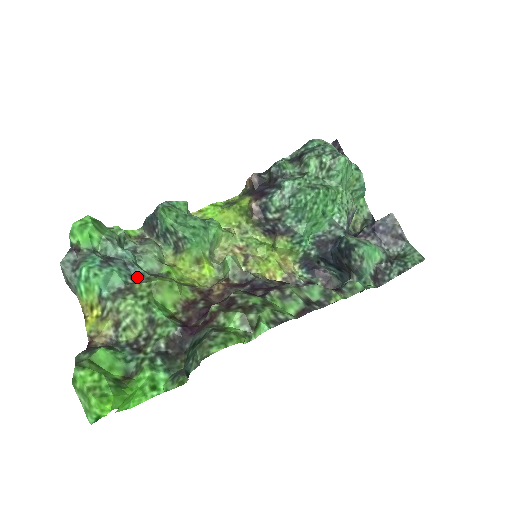
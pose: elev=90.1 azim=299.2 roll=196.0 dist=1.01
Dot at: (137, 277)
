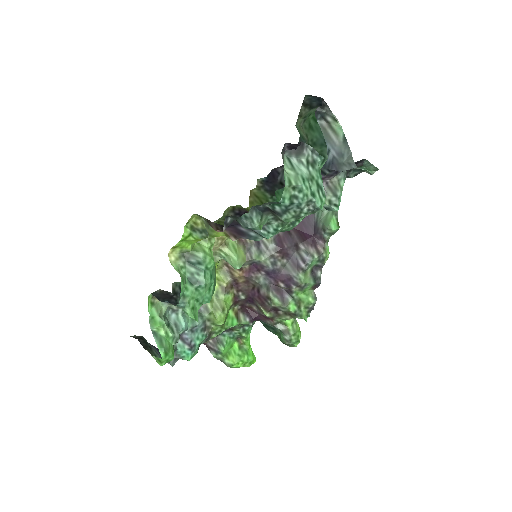
Dot at: (204, 326)
